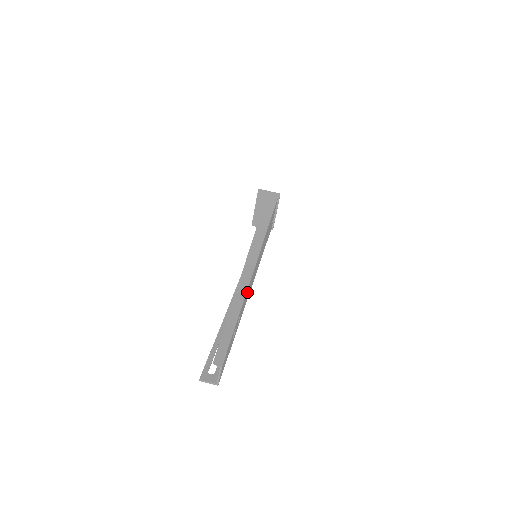
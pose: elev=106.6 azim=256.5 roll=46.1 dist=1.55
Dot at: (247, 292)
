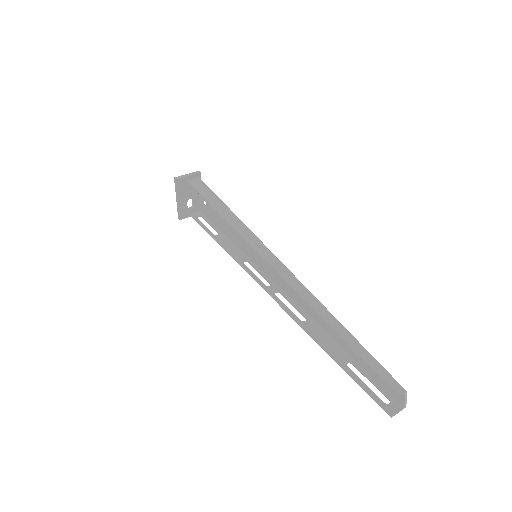
Dot at: occluded
